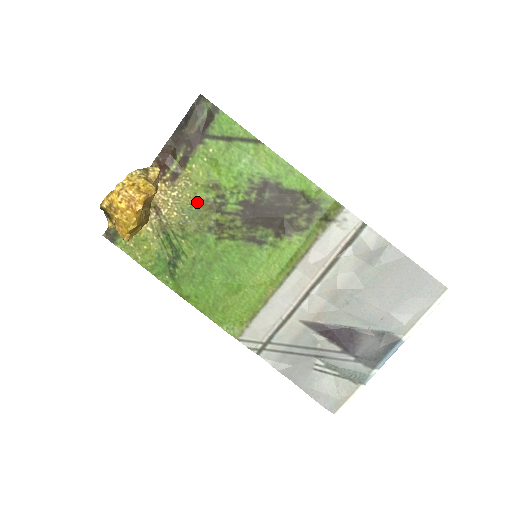
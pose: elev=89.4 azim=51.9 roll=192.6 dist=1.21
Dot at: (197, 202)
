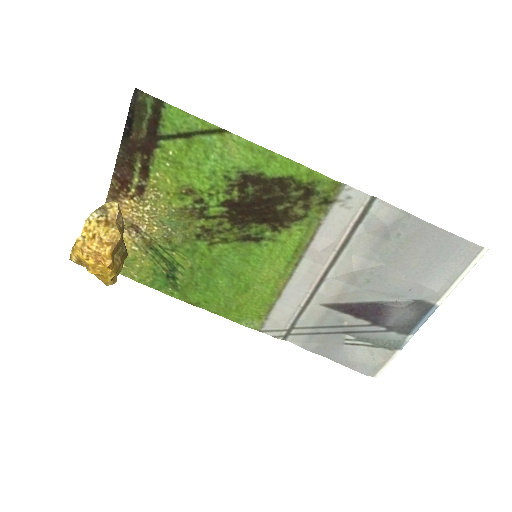
Dot at: (175, 212)
